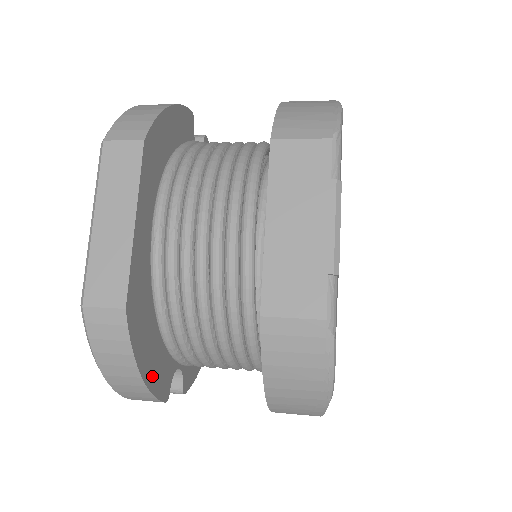
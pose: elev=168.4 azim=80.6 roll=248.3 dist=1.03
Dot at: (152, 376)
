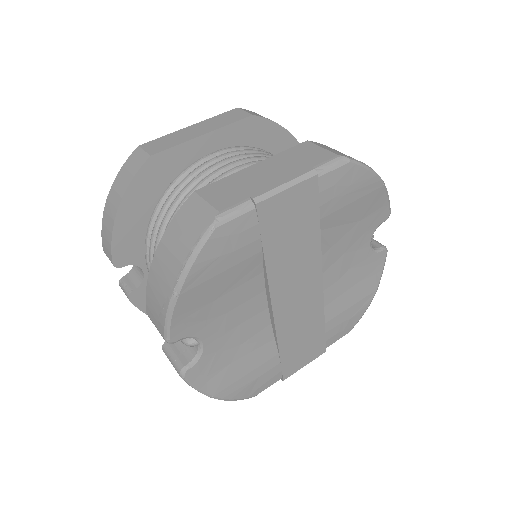
Dot at: (124, 226)
